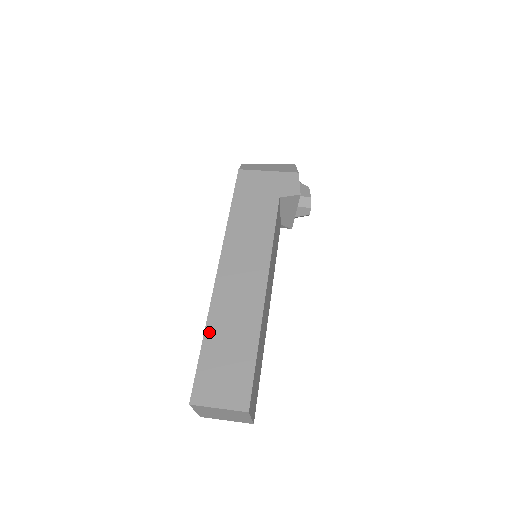
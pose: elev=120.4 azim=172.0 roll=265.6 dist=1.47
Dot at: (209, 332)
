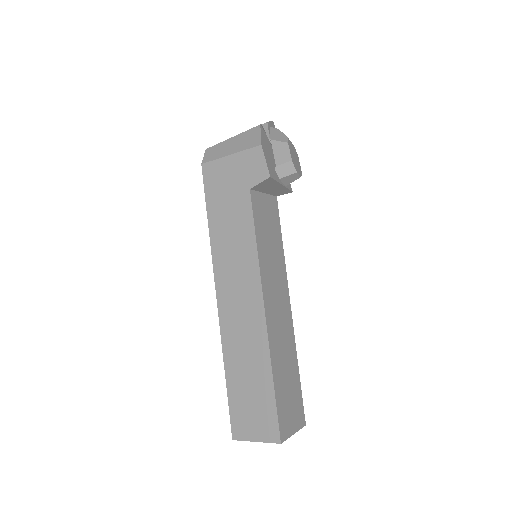
Dot at: (228, 368)
